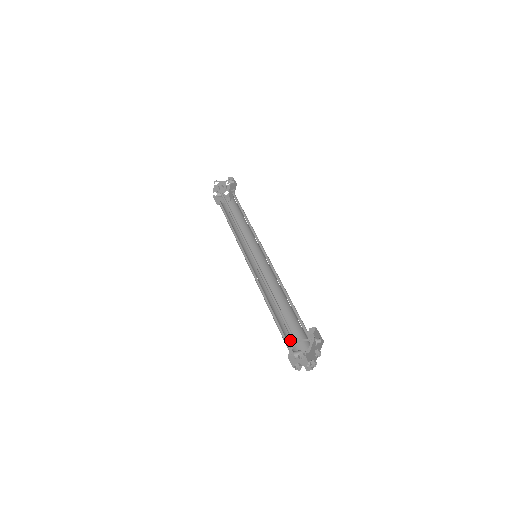
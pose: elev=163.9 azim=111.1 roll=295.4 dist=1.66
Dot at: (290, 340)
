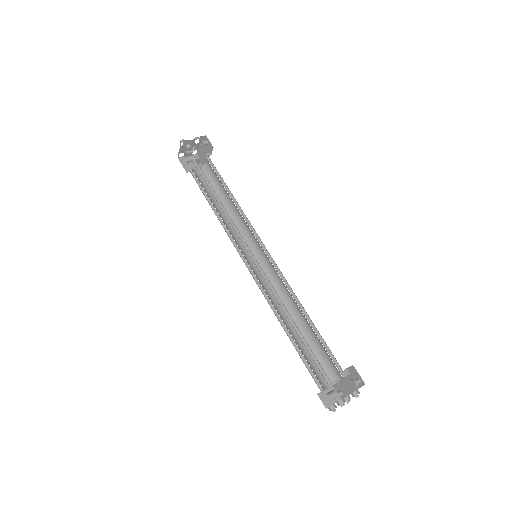
Dot at: (316, 371)
